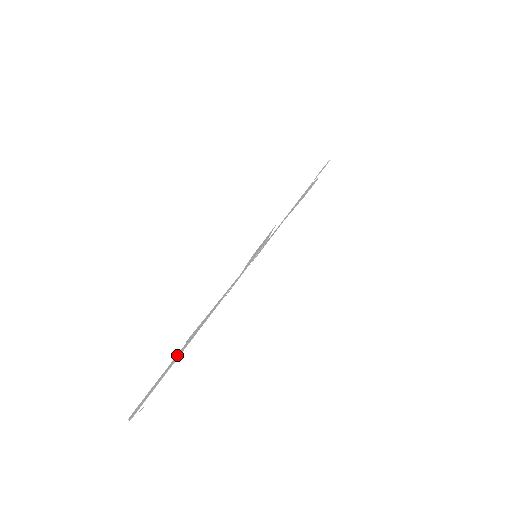
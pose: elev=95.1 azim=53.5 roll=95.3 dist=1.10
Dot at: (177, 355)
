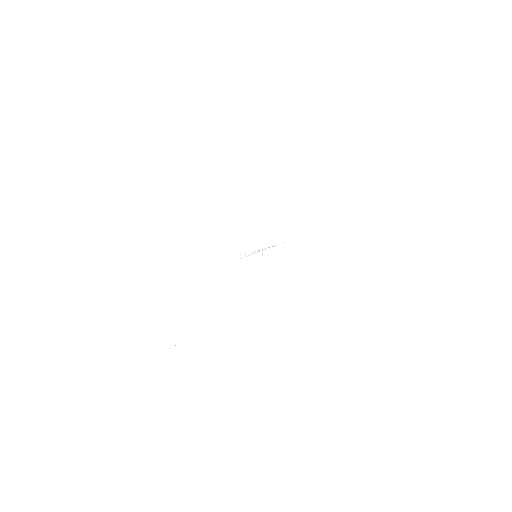
Dot at: occluded
